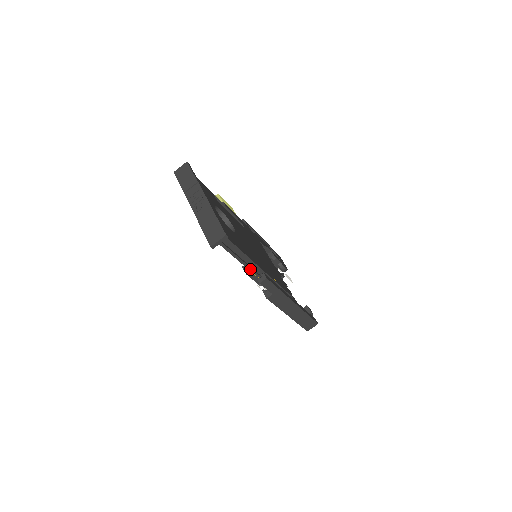
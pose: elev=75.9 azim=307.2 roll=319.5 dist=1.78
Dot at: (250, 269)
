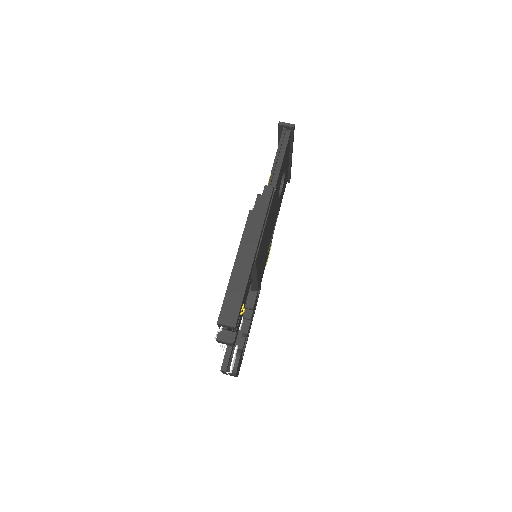
Dot at: (272, 174)
